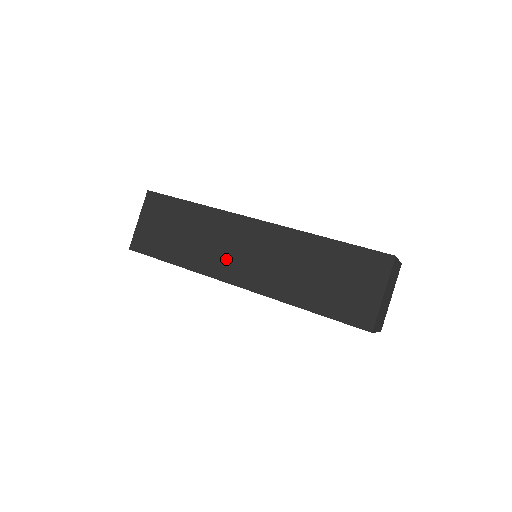
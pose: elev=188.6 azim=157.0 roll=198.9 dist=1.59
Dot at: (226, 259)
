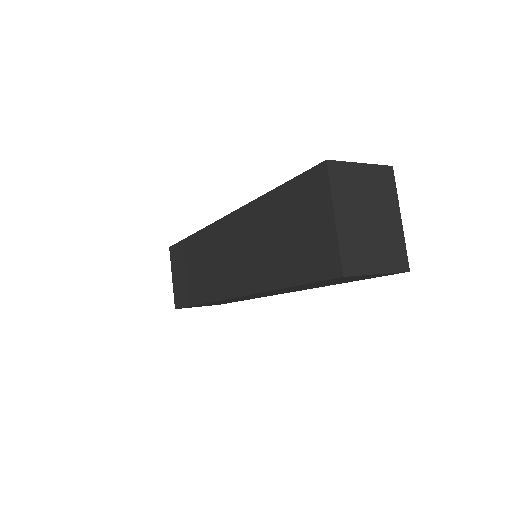
Dot at: (220, 274)
